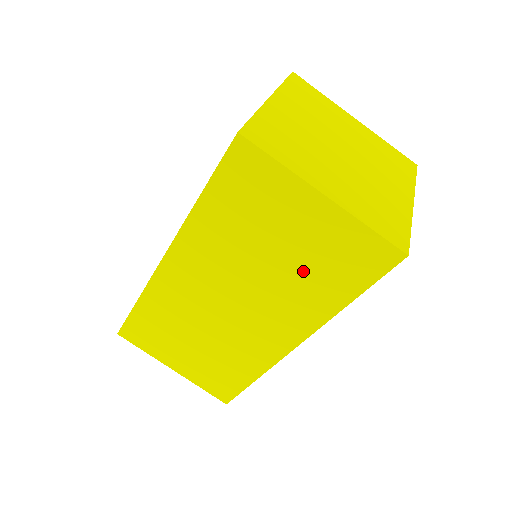
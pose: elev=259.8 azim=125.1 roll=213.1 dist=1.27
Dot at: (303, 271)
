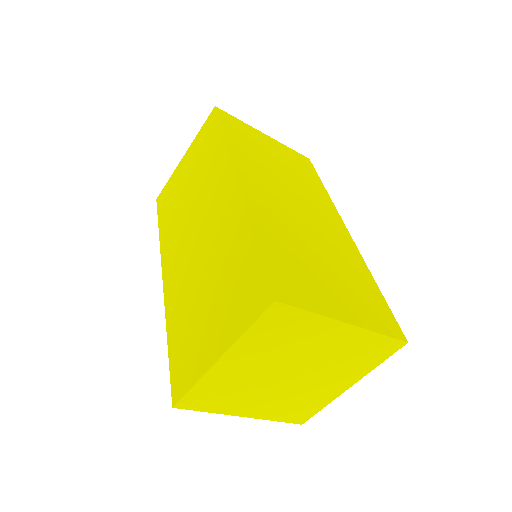
Dot at: occluded
